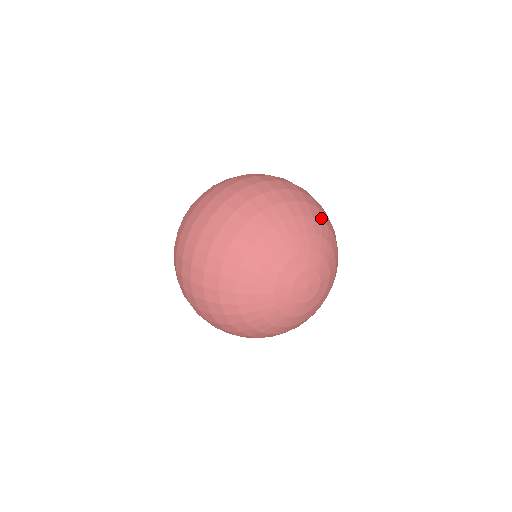
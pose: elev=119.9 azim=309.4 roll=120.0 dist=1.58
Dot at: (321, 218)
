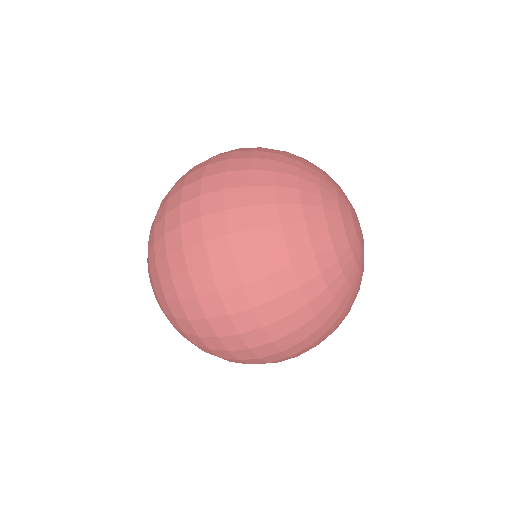
Dot at: occluded
